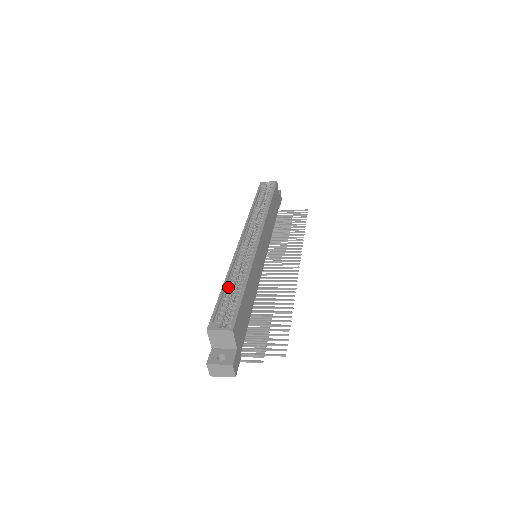
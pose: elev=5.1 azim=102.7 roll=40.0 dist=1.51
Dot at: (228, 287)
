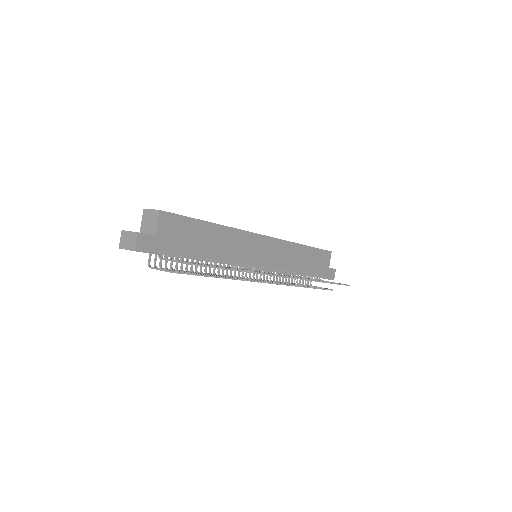
Dot at: occluded
